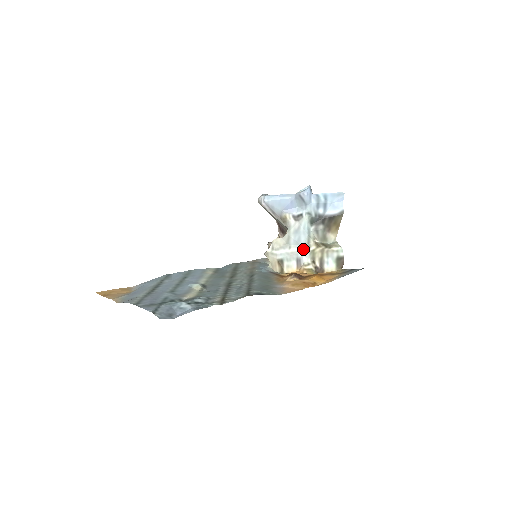
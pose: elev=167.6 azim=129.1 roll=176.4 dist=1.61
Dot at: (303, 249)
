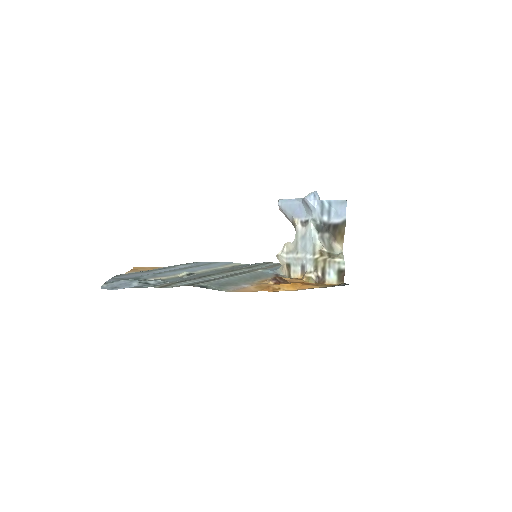
Dot at: (308, 256)
